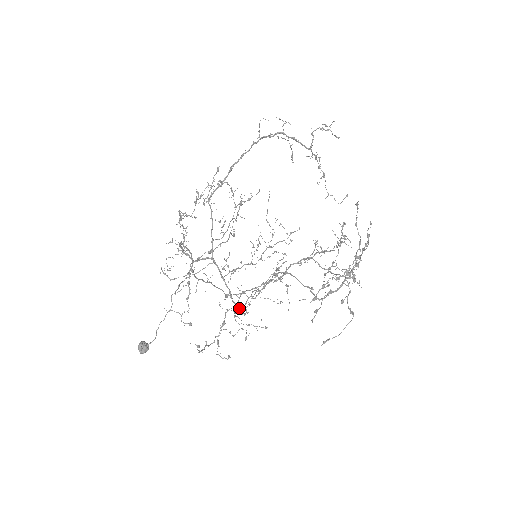
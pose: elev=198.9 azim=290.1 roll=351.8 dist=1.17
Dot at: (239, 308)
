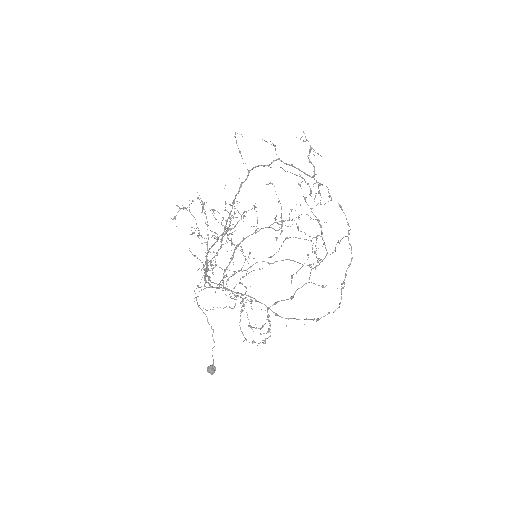
Dot at: (218, 284)
